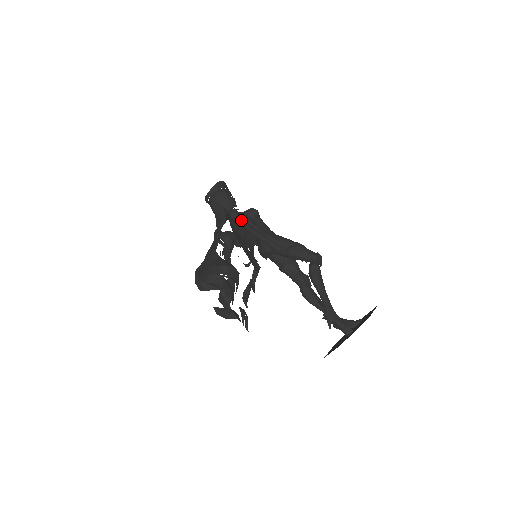
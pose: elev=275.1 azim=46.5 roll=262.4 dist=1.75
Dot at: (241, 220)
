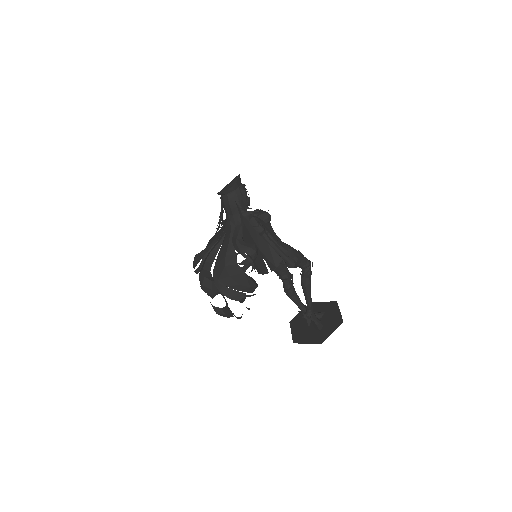
Dot at: (262, 230)
